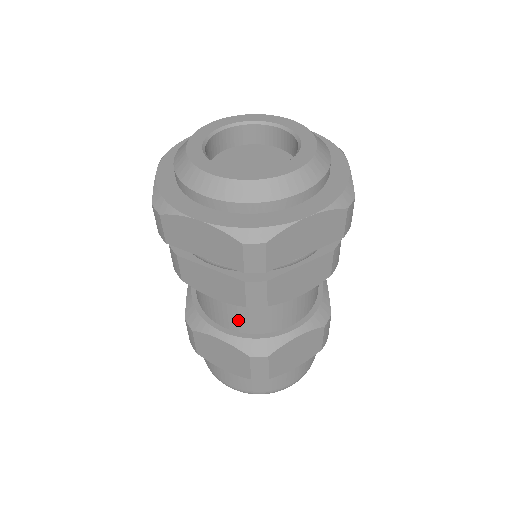
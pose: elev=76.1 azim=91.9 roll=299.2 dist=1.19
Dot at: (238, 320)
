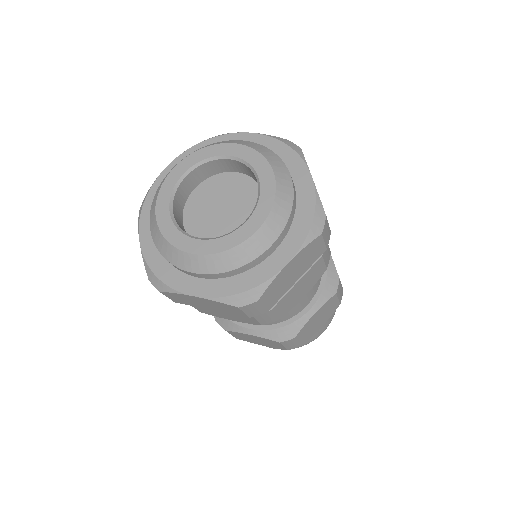
Dot at: occluded
